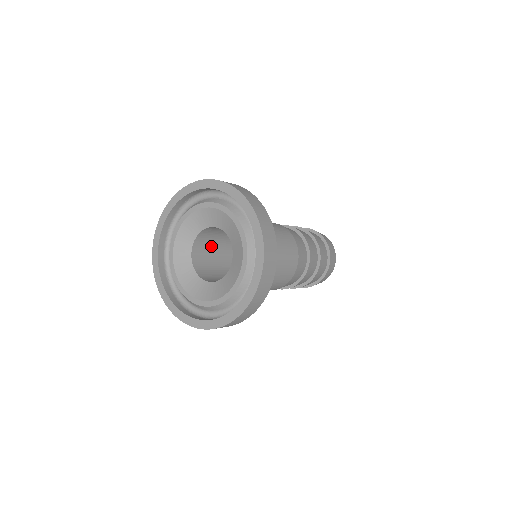
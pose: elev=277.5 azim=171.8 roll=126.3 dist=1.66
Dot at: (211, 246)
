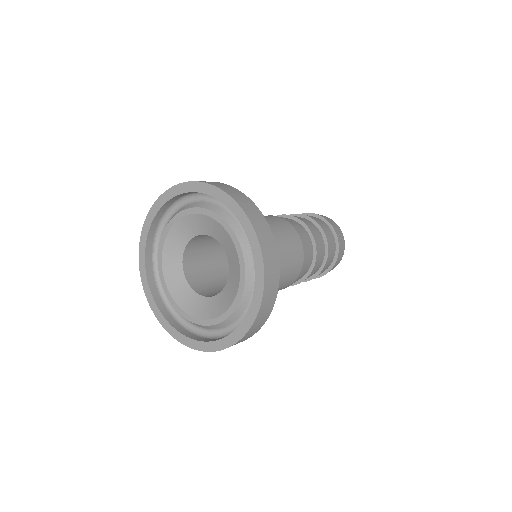
Dot at: (204, 261)
